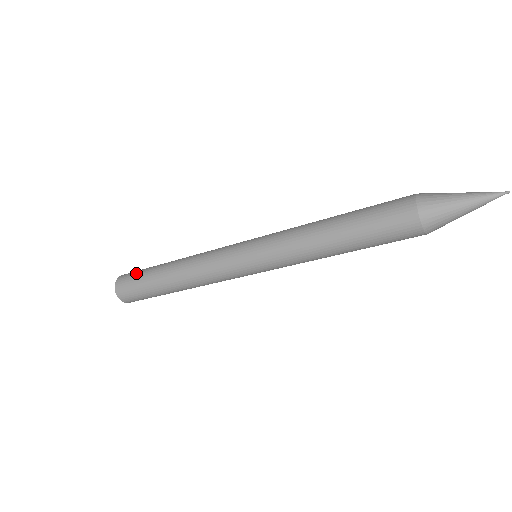
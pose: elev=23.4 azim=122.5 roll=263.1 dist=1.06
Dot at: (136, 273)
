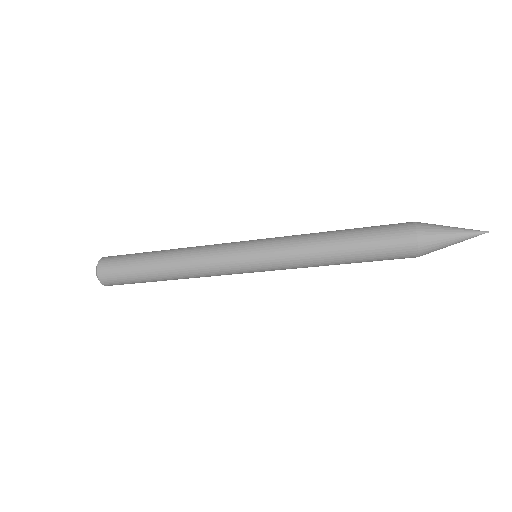
Dot at: (121, 264)
